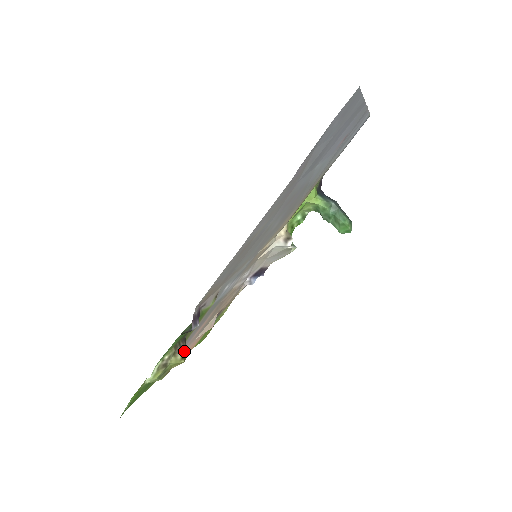
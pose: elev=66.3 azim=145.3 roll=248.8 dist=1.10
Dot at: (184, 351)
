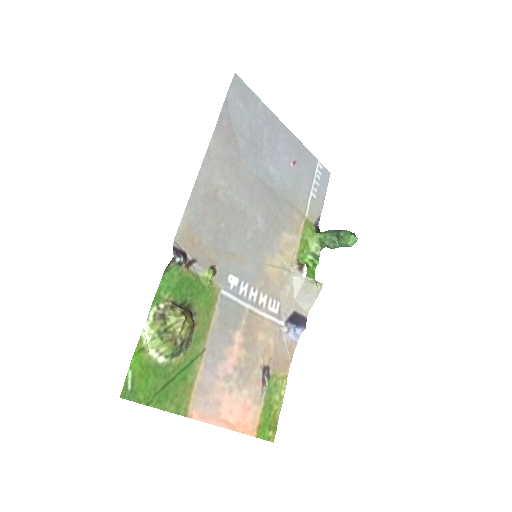
Dot at: (186, 312)
